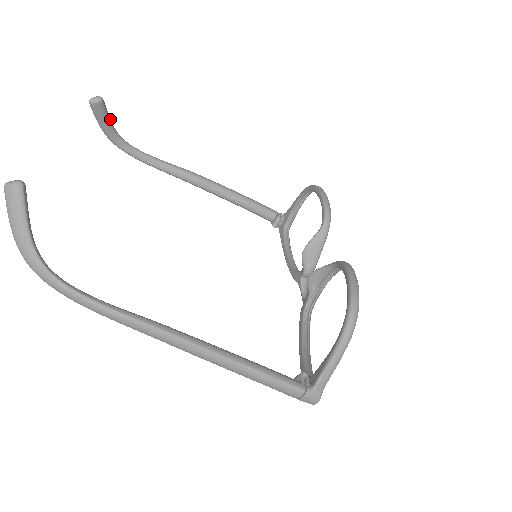
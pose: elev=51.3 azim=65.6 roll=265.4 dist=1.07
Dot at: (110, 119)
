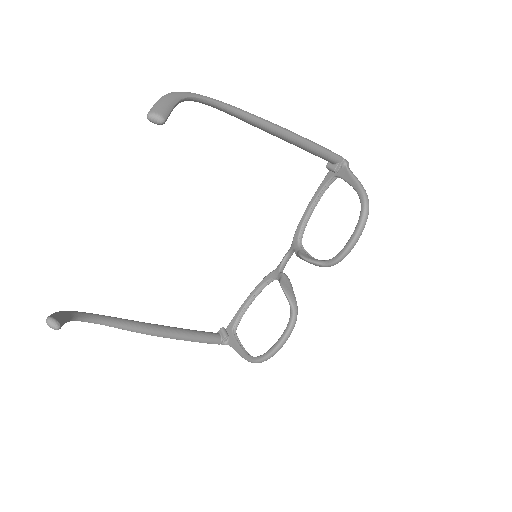
Dot at: (175, 105)
